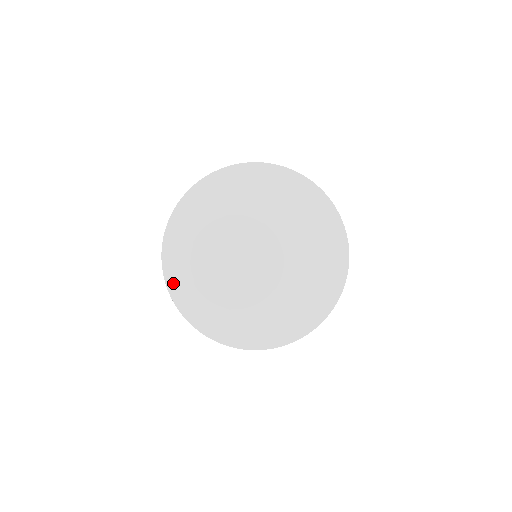
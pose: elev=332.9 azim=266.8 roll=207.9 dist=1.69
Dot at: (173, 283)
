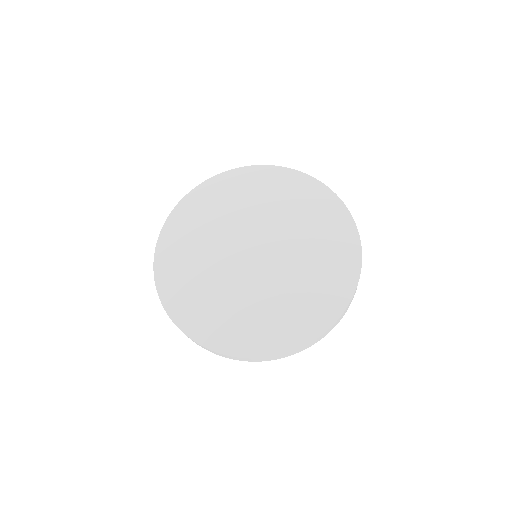
Dot at: (161, 269)
